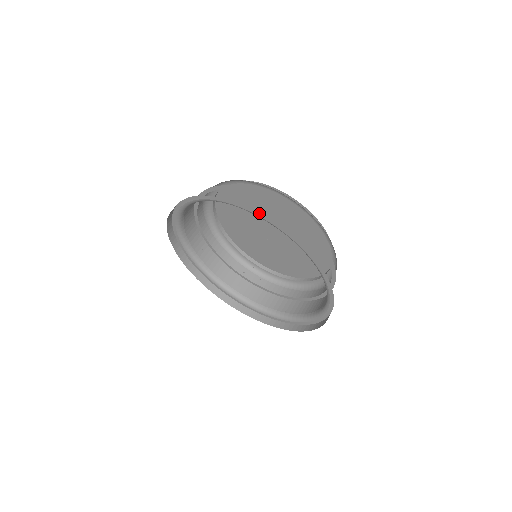
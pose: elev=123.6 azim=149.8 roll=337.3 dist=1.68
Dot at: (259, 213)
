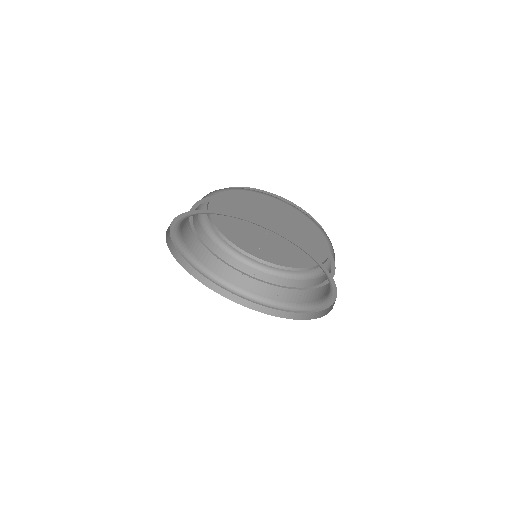
Dot at: occluded
